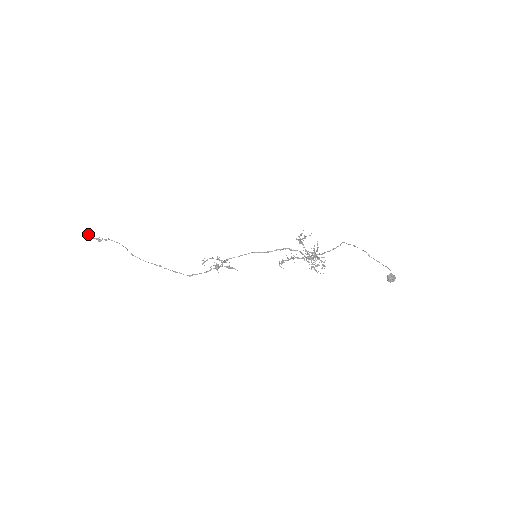
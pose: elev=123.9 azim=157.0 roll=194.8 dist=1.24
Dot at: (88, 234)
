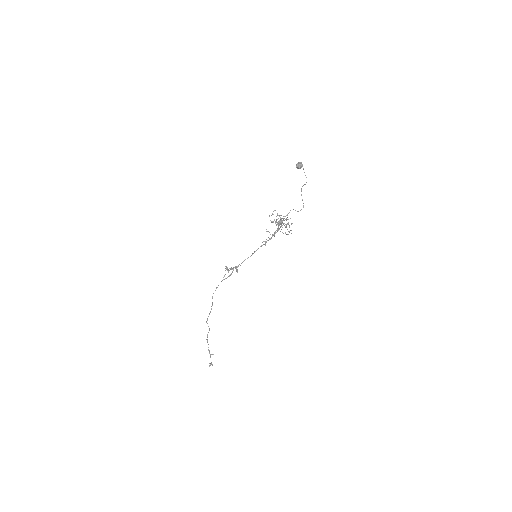
Dot at: (211, 362)
